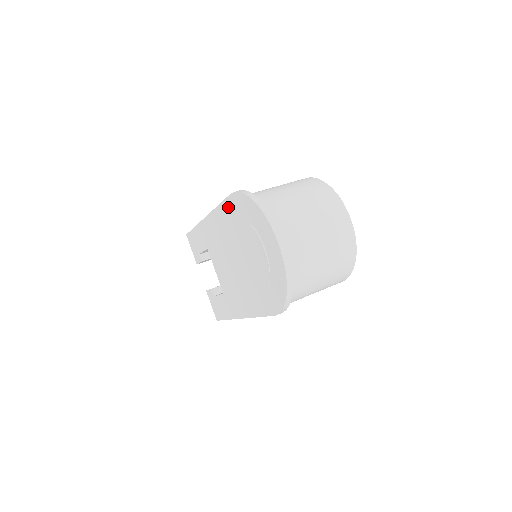
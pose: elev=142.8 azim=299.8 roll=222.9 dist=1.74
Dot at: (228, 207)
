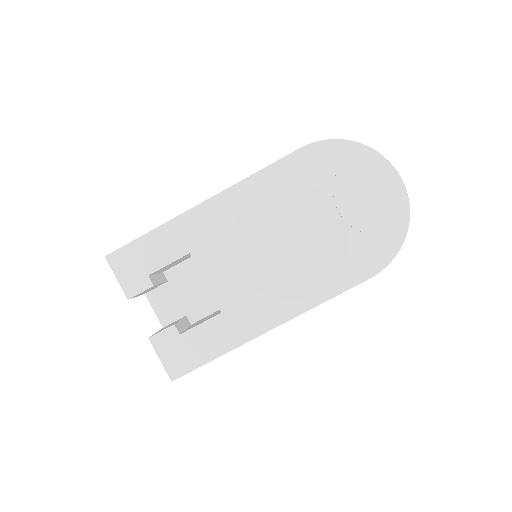
Dot at: (289, 166)
